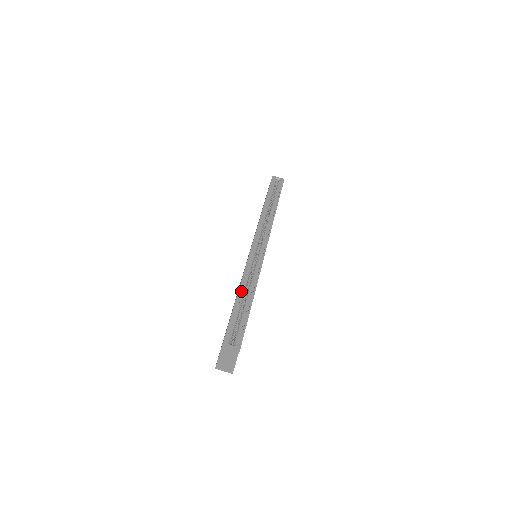
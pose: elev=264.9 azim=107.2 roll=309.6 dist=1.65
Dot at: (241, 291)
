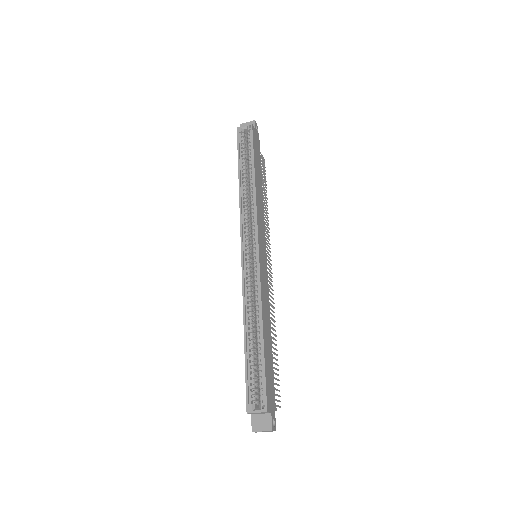
Dot at: (248, 327)
